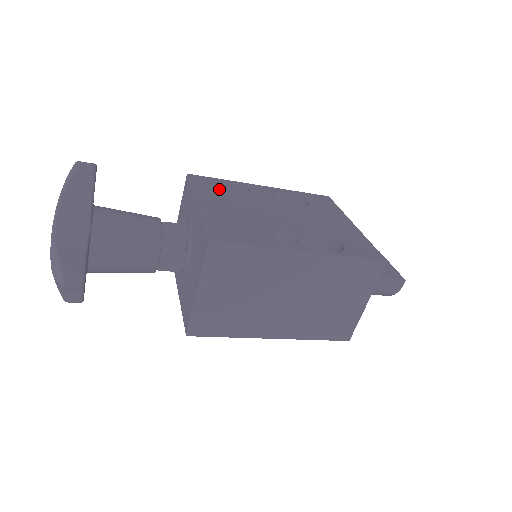
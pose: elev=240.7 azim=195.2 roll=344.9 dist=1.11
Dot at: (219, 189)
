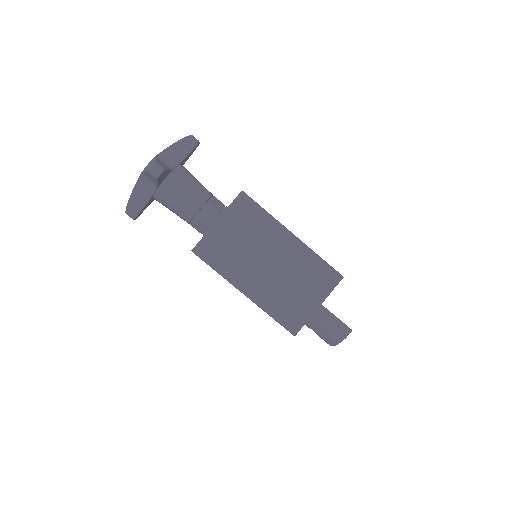
Dot at: occluded
